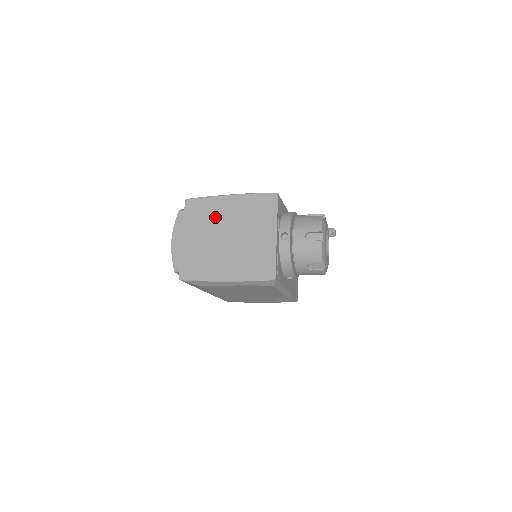
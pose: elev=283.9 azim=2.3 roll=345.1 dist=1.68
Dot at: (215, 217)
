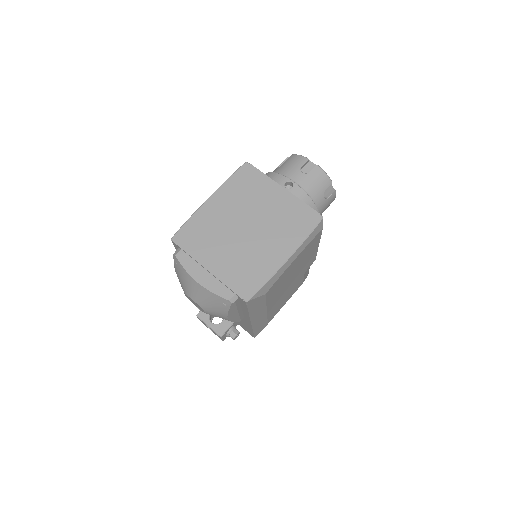
Dot at: (216, 225)
